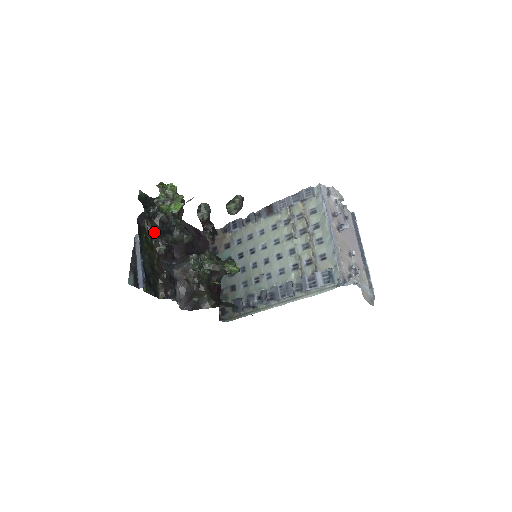
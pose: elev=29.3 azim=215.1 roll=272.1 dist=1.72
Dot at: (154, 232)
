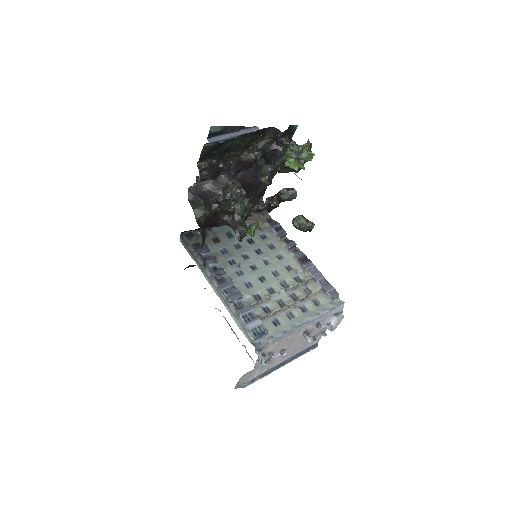
Dot at: (262, 146)
